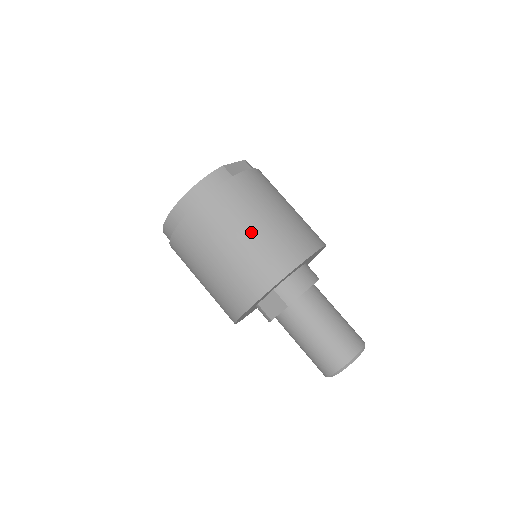
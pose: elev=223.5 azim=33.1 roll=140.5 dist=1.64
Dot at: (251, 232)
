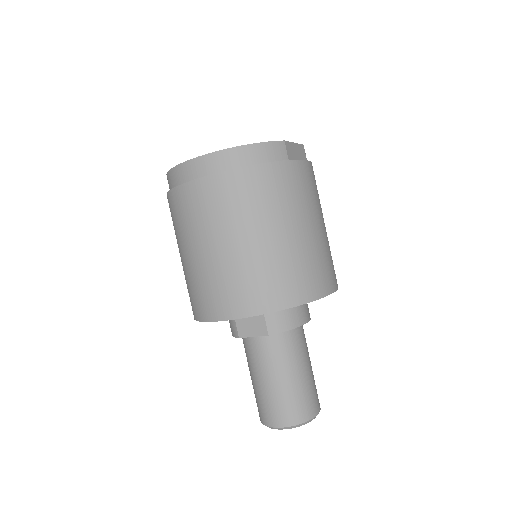
Dot at: (279, 237)
